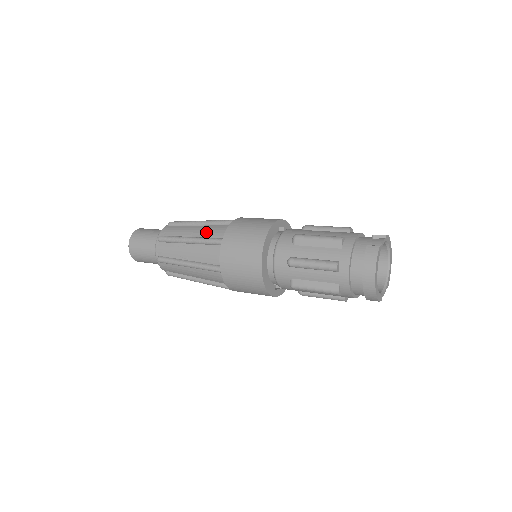
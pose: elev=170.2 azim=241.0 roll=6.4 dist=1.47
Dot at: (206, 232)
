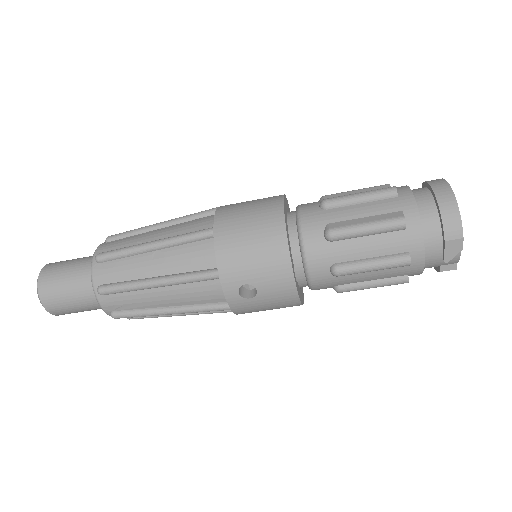
Dot at: occluded
